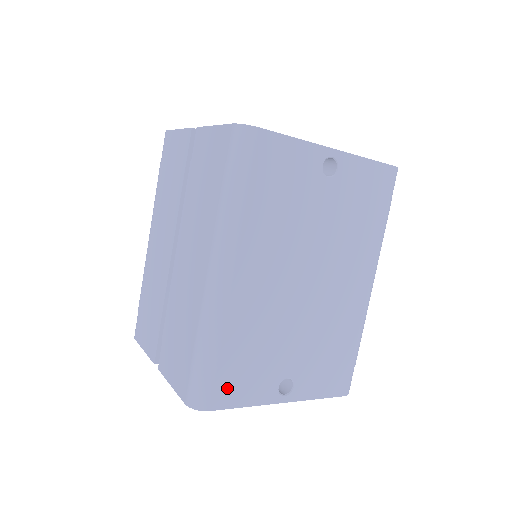
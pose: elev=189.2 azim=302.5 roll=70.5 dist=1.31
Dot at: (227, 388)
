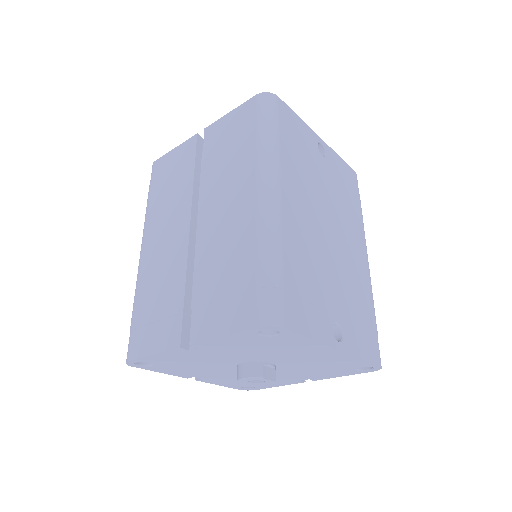
Dot at: (295, 309)
